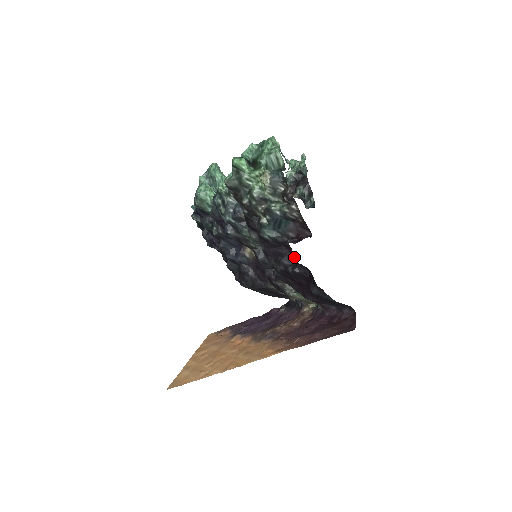
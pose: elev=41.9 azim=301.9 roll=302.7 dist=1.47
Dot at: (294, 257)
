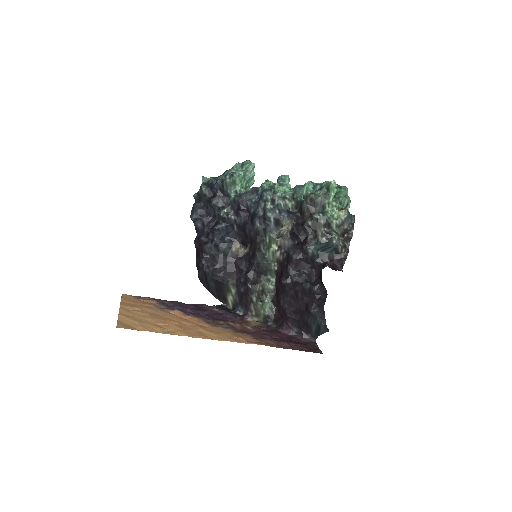
Dot at: (315, 278)
